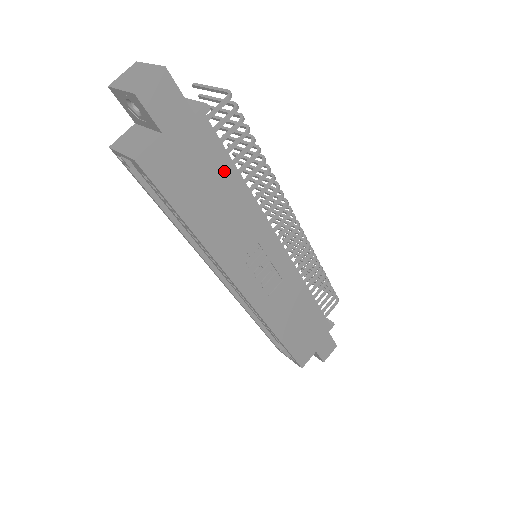
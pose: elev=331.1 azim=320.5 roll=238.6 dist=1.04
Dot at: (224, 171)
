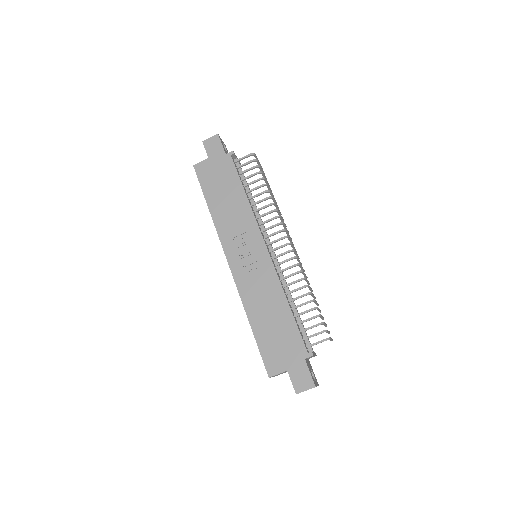
Dot at: (234, 183)
